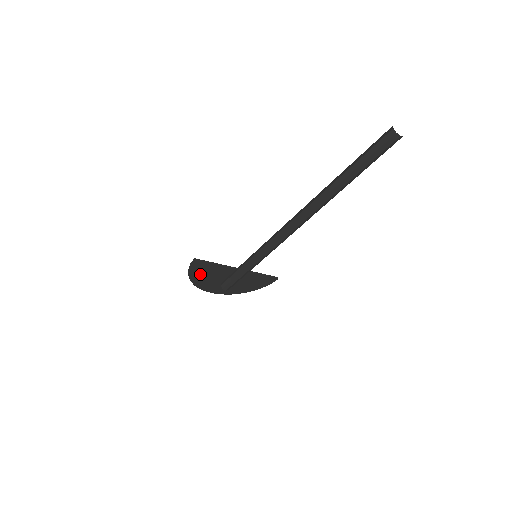
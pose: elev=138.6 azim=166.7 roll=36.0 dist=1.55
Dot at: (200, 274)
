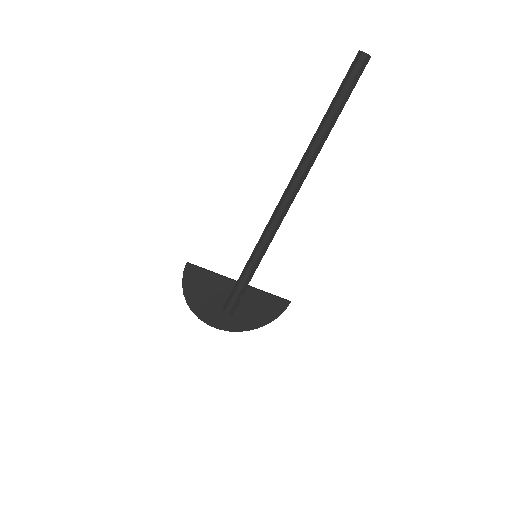
Dot at: (196, 290)
